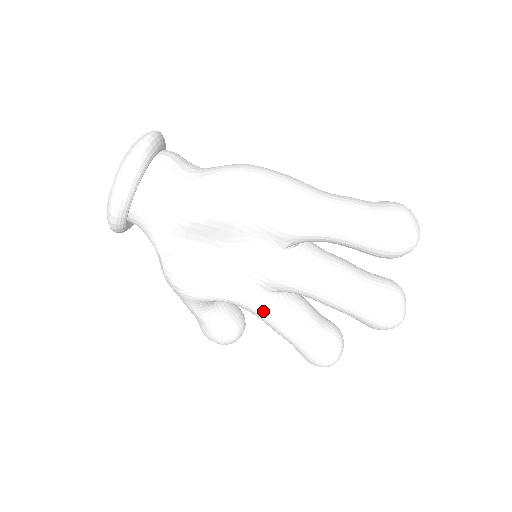
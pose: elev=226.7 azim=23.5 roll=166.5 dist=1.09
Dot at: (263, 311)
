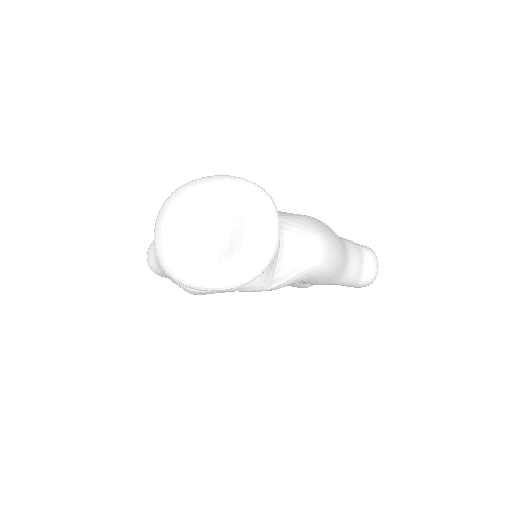
Dot at: occluded
